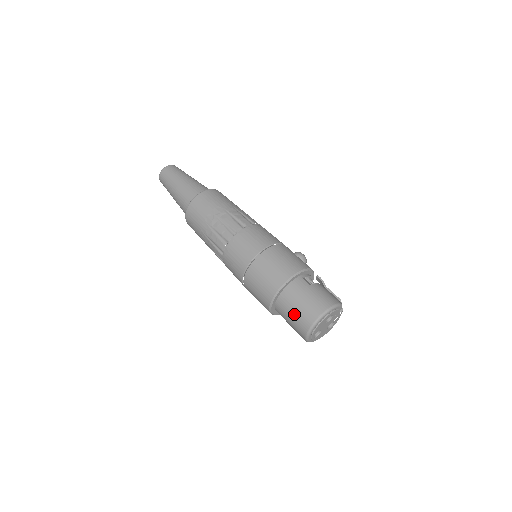
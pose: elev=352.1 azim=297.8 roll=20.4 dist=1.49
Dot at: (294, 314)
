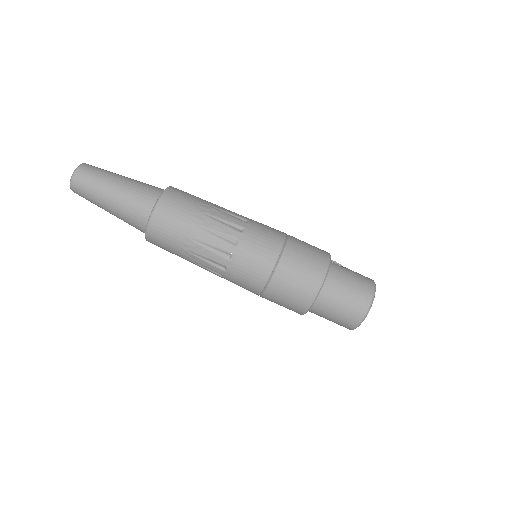
Dot at: (346, 300)
